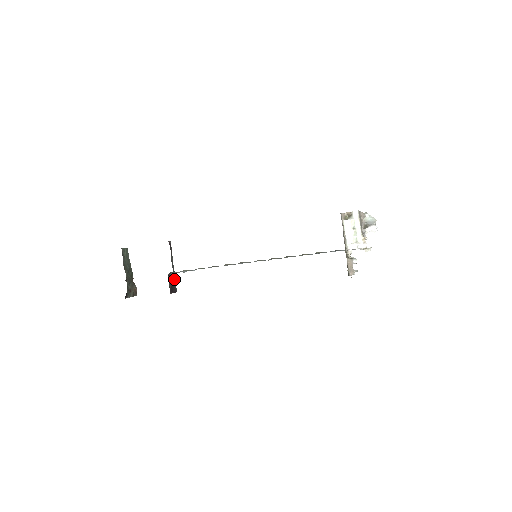
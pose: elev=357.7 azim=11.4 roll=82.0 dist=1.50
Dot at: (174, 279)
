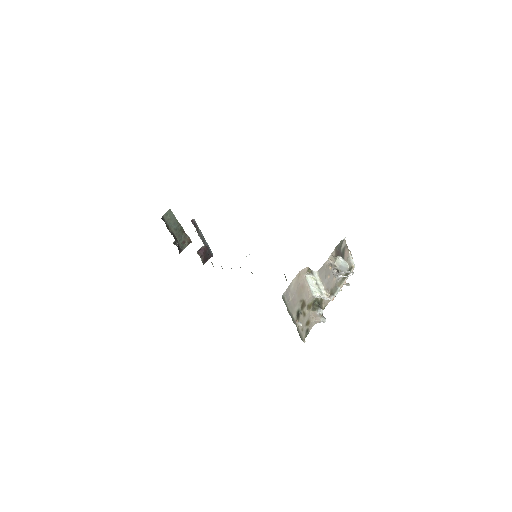
Dot at: (206, 249)
